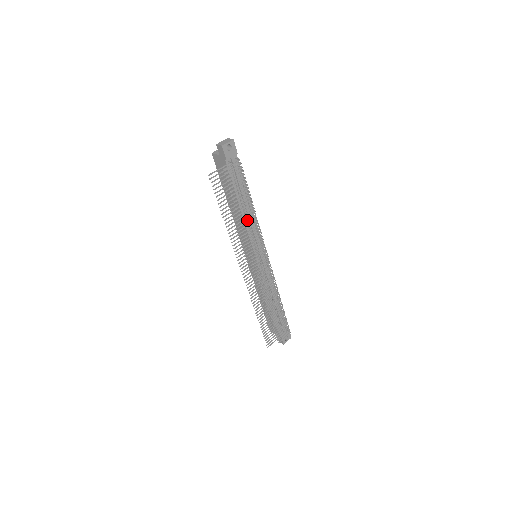
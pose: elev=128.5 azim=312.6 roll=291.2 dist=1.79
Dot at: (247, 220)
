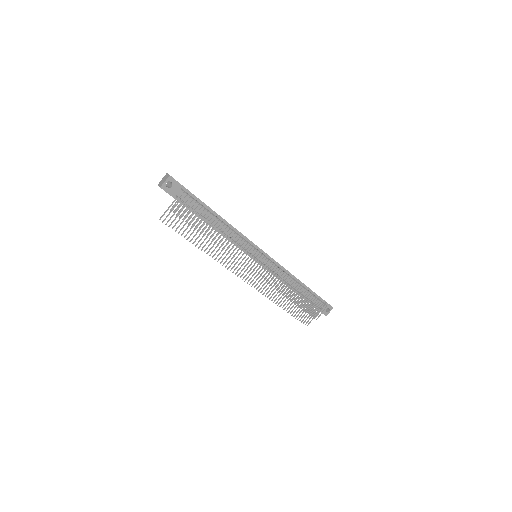
Dot at: (222, 238)
